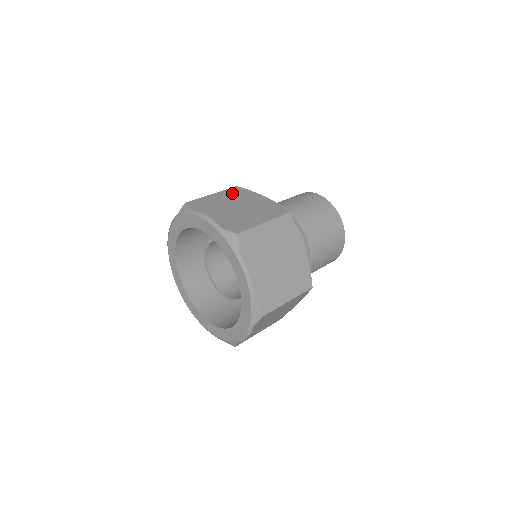
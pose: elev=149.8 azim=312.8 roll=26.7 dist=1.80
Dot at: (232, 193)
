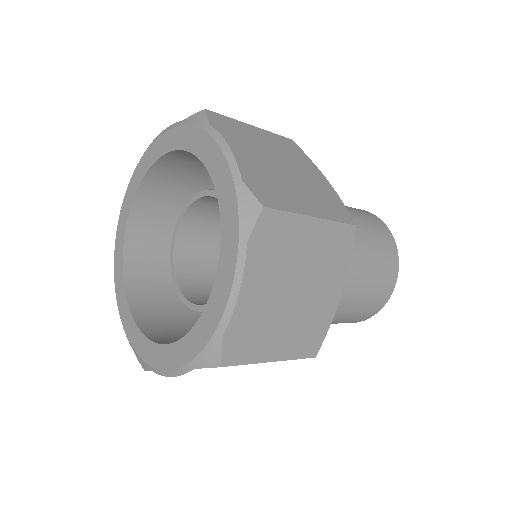
Dot at: (282, 144)
